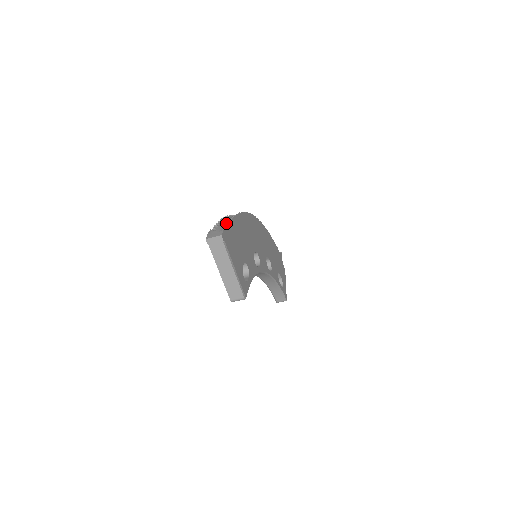
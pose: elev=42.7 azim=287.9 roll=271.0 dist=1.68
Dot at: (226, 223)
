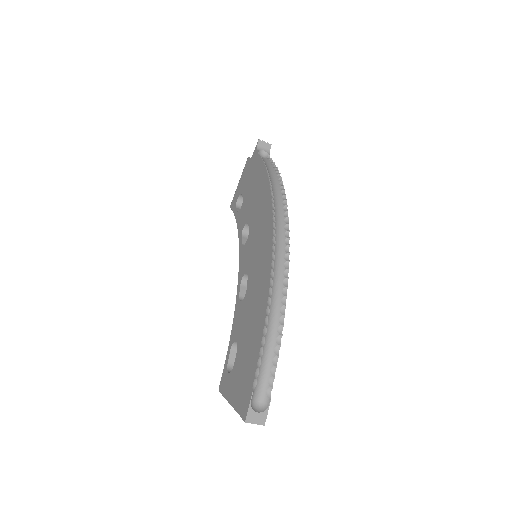
Dot at: (269, 356)
